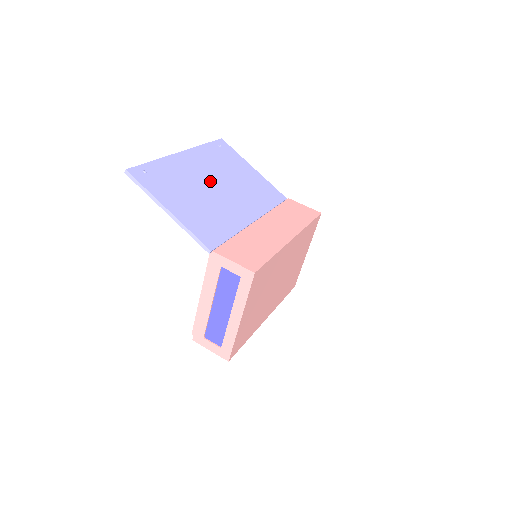
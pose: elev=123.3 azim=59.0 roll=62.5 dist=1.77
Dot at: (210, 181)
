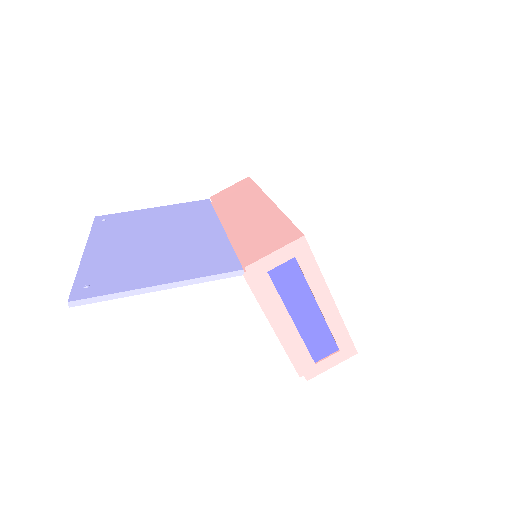
Dot at: (144, 241)
